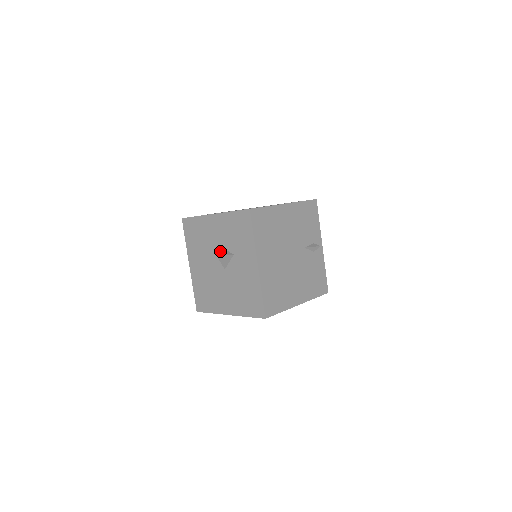
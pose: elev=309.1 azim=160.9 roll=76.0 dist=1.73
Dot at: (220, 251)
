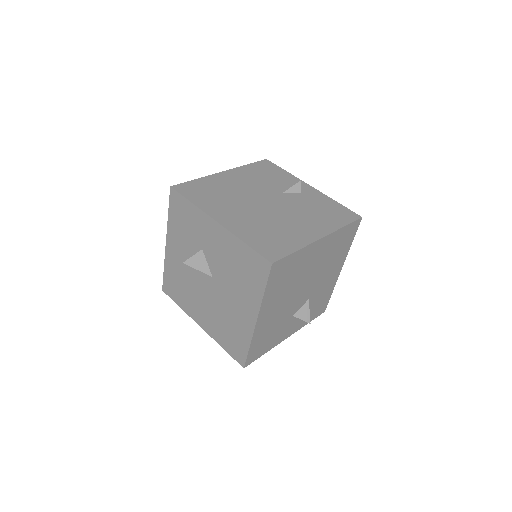
Dot at: occluded
